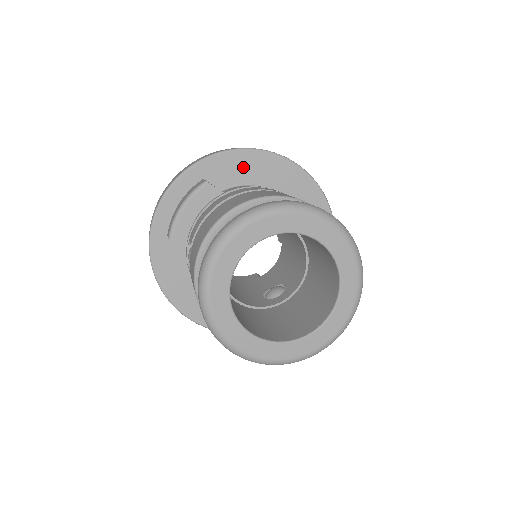
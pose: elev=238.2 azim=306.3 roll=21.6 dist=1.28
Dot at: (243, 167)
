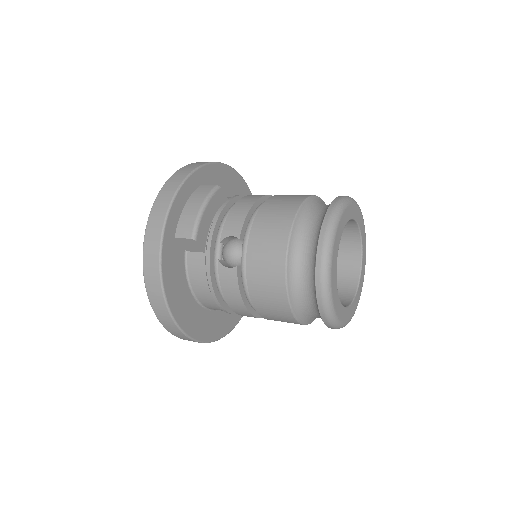
Dot at: (222, 180)
